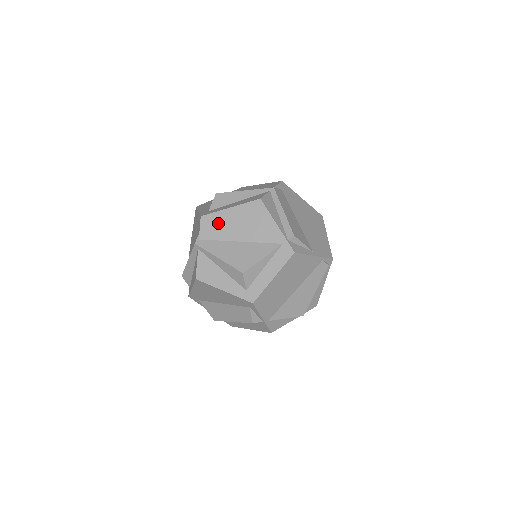
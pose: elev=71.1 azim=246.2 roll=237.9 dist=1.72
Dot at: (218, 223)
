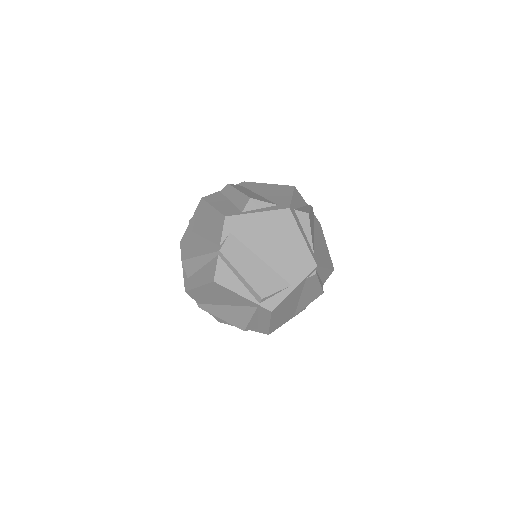
Dot at: (200, 296)
